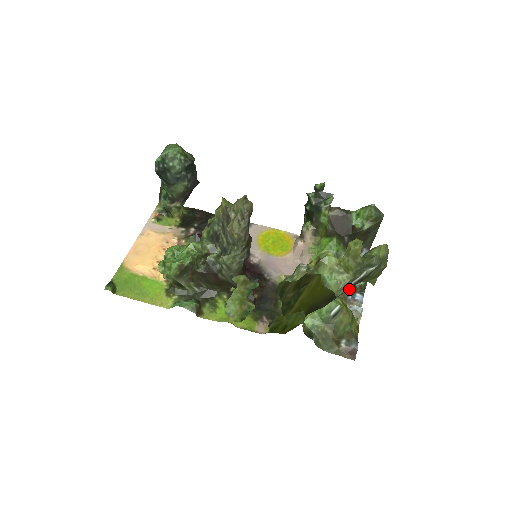
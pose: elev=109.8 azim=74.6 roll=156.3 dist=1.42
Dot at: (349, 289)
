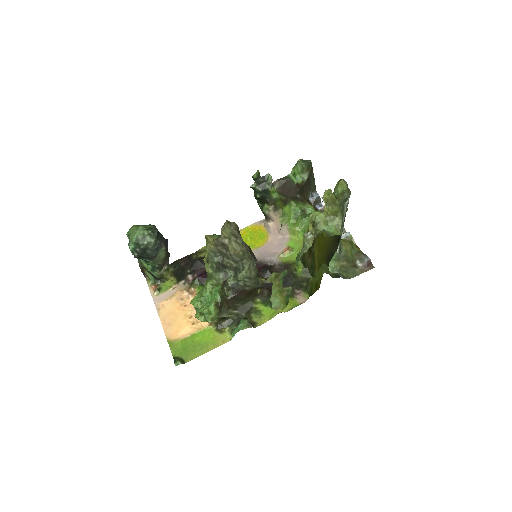
Dot at: occluded
